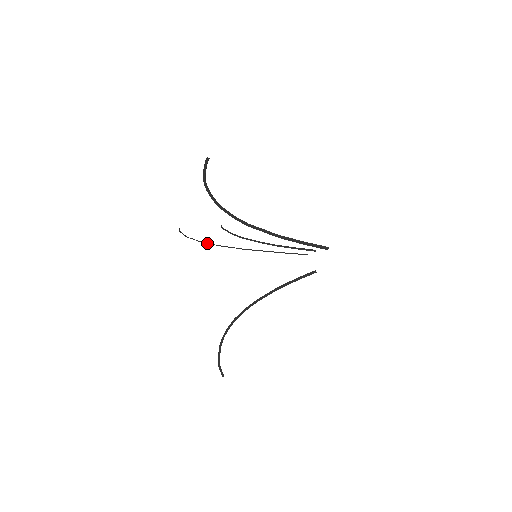
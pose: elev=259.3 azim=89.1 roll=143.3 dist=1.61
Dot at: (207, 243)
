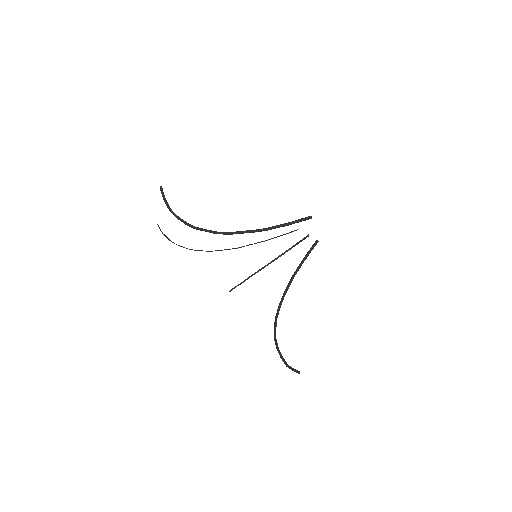
Dot at: occluded
